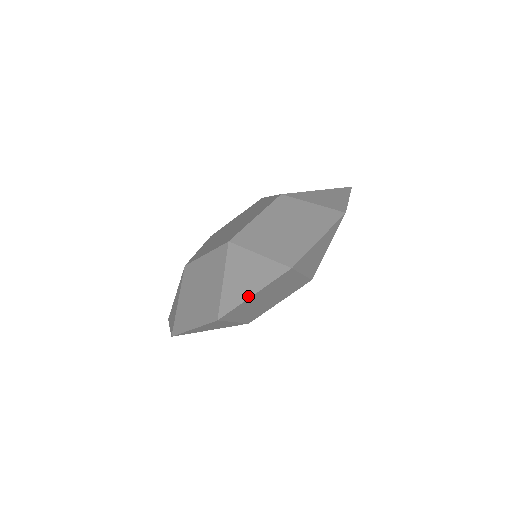
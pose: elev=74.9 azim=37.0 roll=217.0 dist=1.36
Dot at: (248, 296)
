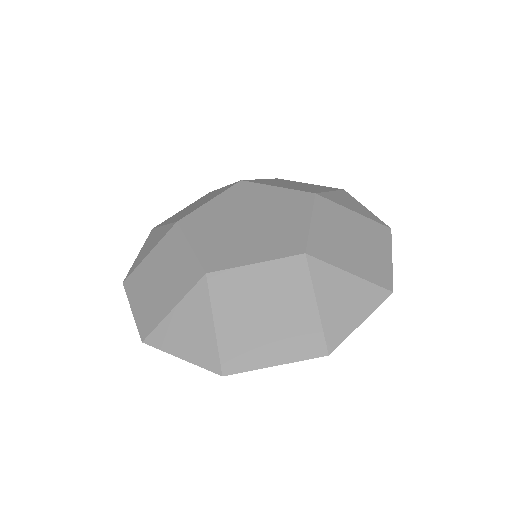
Dot at: (175, 353)
